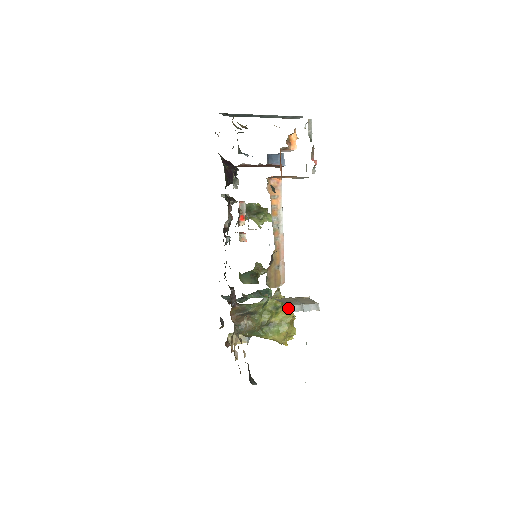
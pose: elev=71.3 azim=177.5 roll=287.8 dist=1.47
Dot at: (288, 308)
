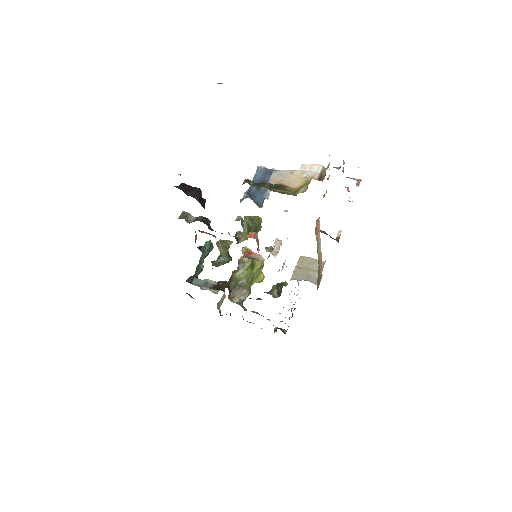
Dot at: occluded
